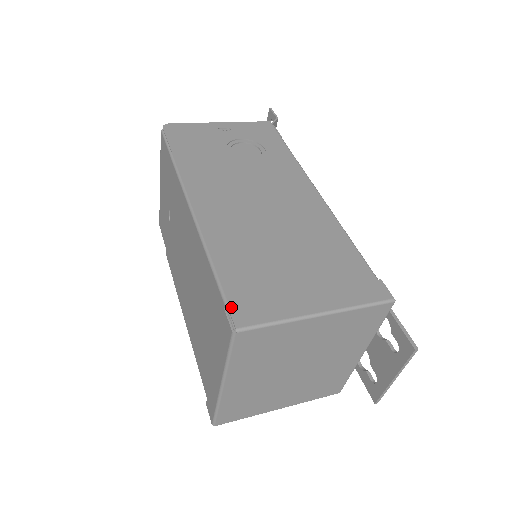
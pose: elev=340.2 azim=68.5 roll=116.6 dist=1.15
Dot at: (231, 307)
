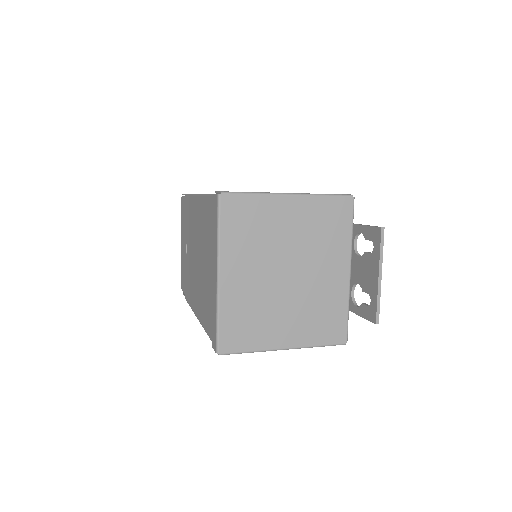
Dot at: occluded
